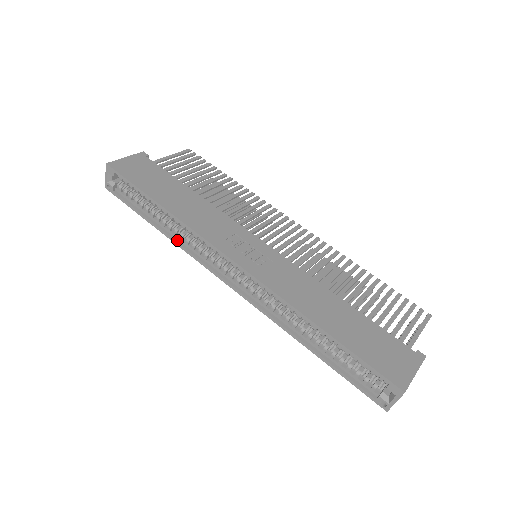
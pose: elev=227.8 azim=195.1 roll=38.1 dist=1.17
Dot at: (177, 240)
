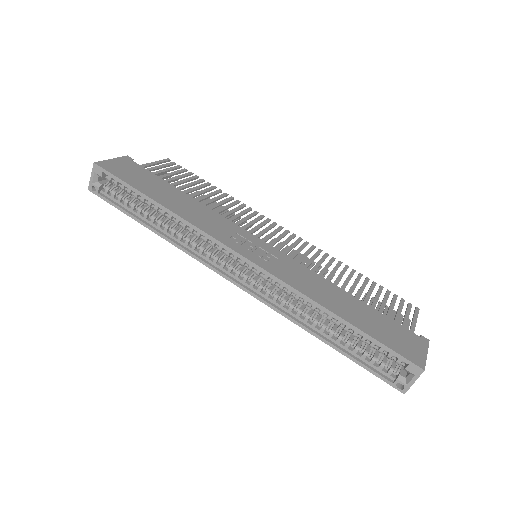
Dot at: (175, 241)
